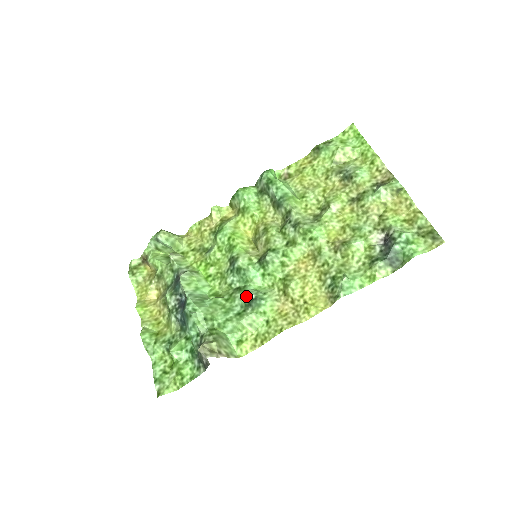
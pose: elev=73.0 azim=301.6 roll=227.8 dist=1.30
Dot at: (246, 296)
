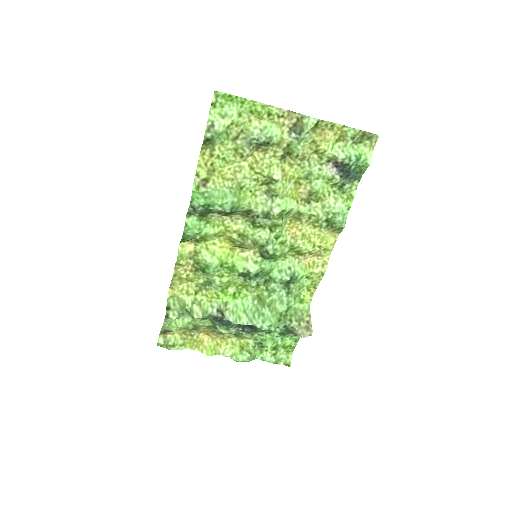
Dot at: (282, 283)
